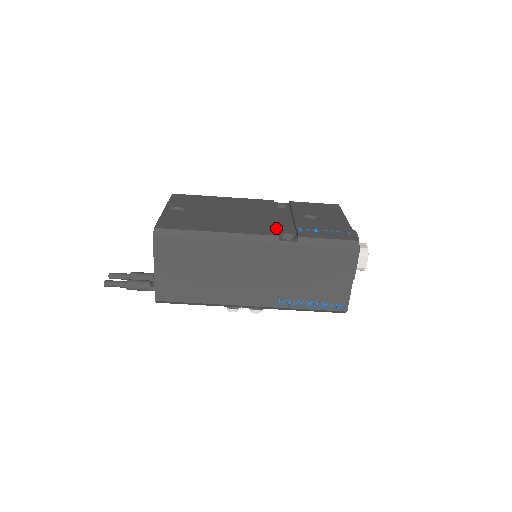
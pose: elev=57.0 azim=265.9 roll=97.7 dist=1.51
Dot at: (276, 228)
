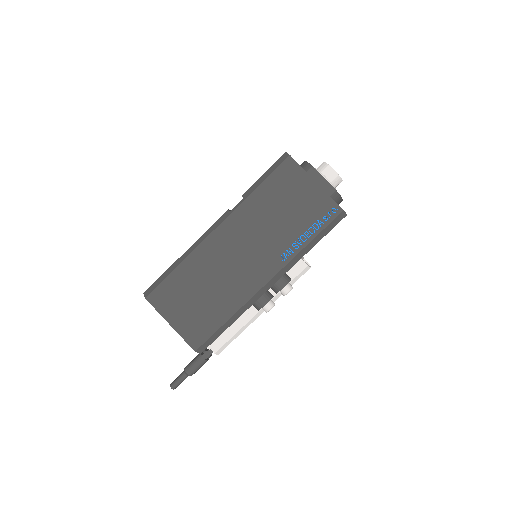
Dot at: occluded
